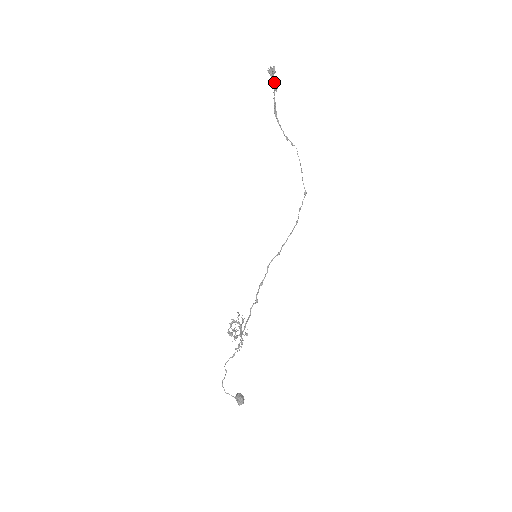
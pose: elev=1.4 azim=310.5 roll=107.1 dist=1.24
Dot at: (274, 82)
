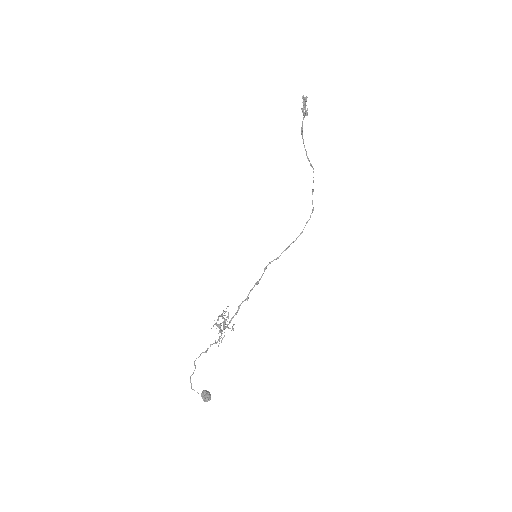
Dot at: occluded
